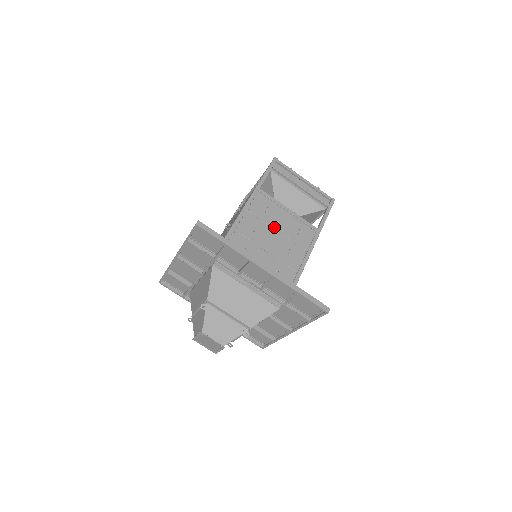
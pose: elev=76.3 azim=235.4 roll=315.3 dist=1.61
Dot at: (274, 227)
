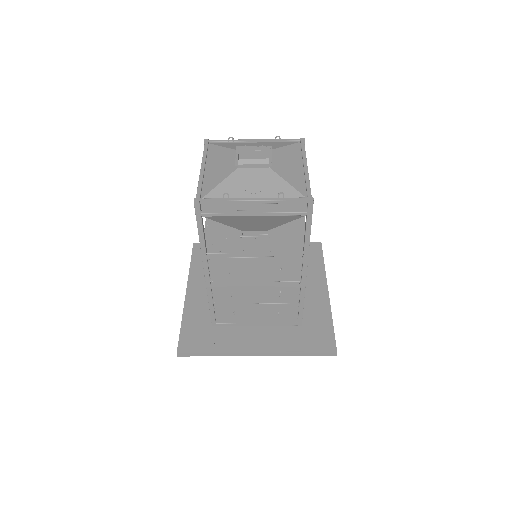
Dot at: (250, 280)
